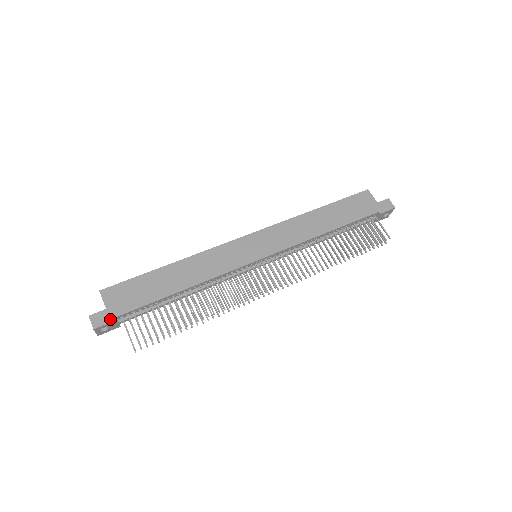
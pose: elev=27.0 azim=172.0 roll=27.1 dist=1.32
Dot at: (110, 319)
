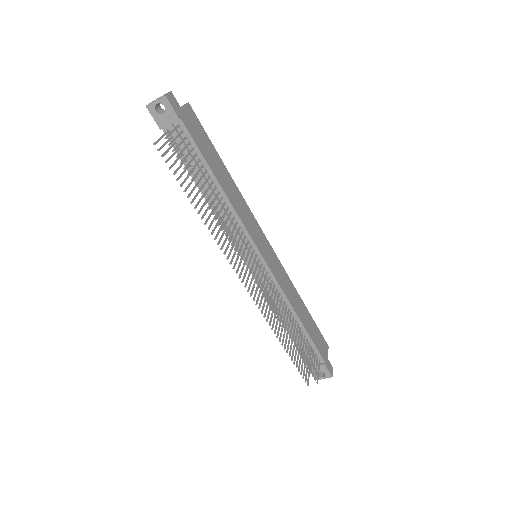
Dot at: (177, 112)
